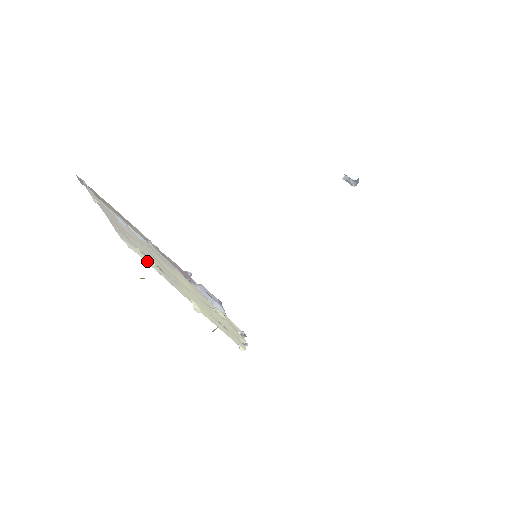
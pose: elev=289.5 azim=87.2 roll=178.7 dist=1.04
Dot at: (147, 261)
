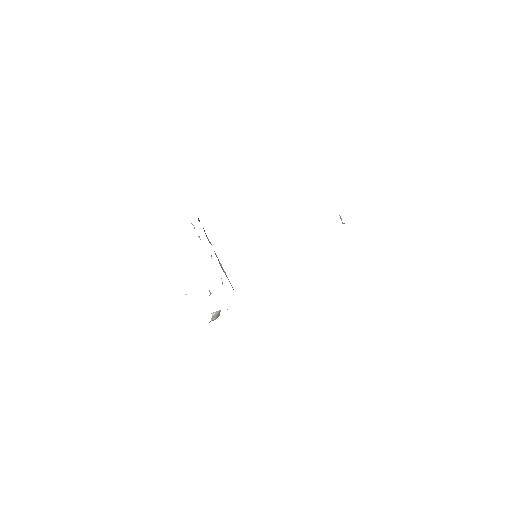
Dot at: occluded
